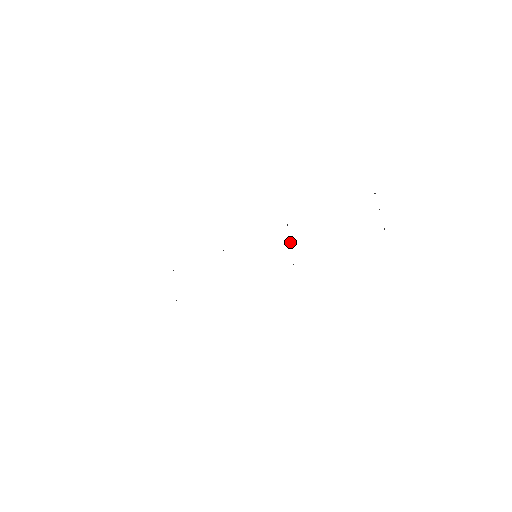
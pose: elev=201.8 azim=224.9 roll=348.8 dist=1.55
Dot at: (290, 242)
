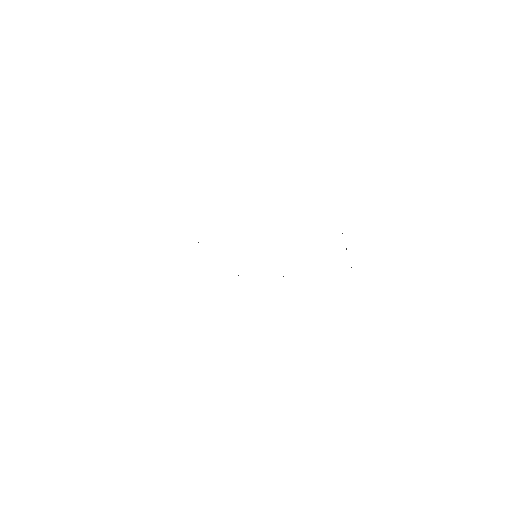
Dot at: occluded
